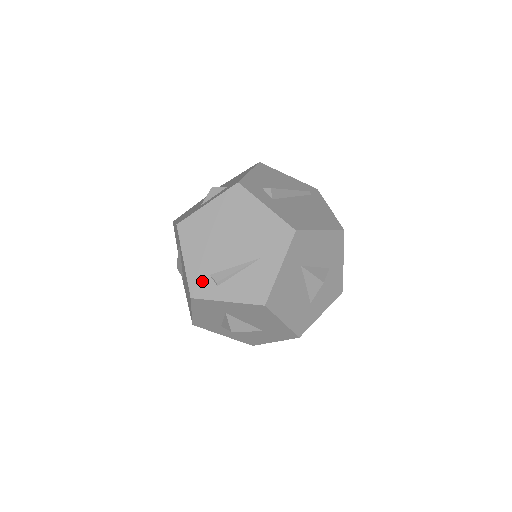
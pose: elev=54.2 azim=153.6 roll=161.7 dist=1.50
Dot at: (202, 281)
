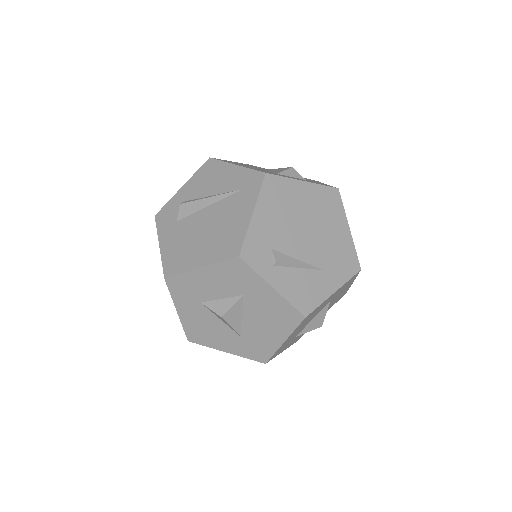
Dot at: (260, 248)
